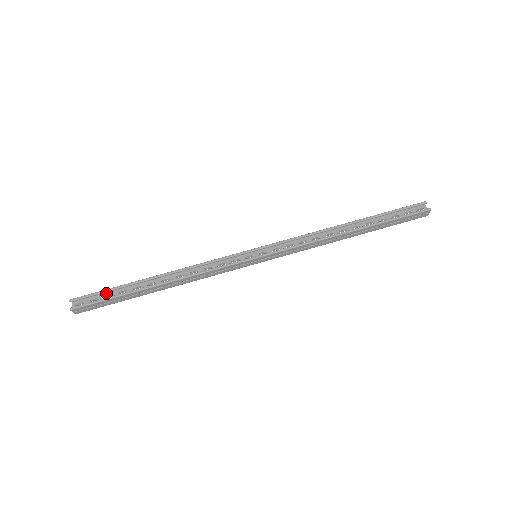
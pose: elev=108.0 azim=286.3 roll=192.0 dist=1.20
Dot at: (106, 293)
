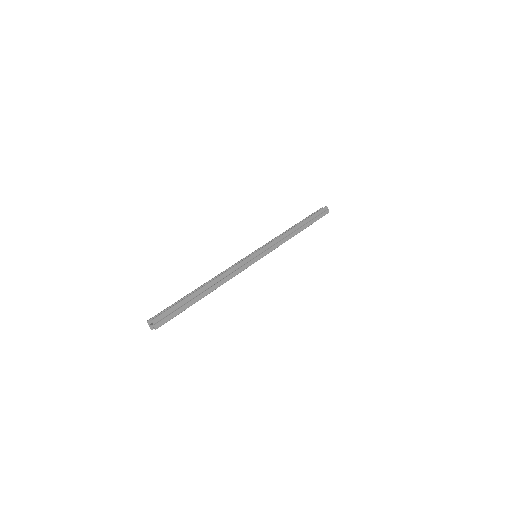
Dot at: occluded
